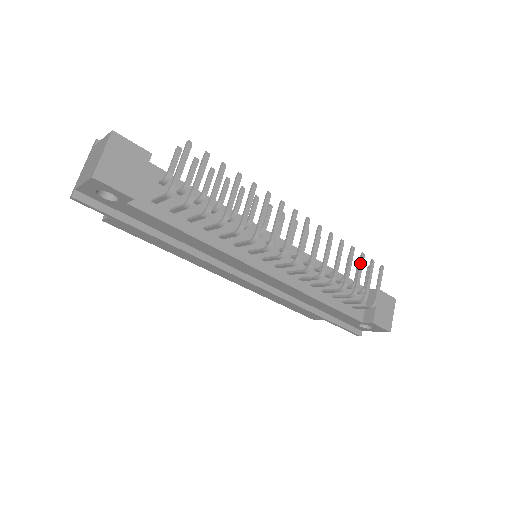
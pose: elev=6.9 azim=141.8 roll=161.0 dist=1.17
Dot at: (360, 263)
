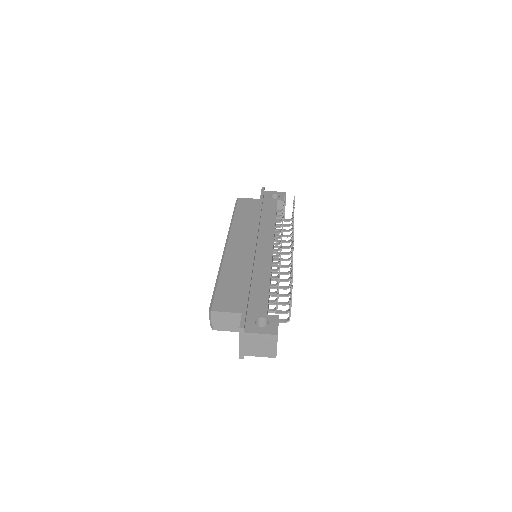
Dot at: occluded
